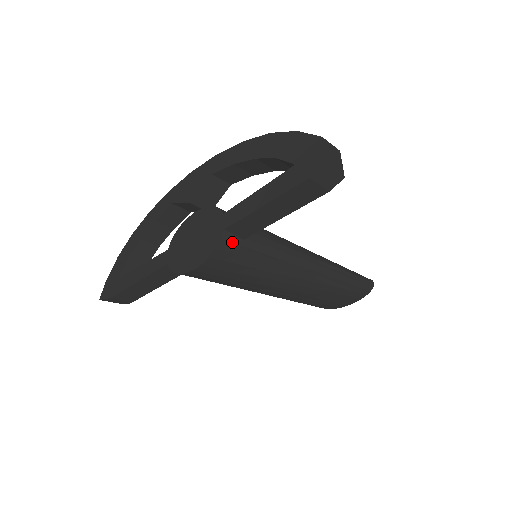
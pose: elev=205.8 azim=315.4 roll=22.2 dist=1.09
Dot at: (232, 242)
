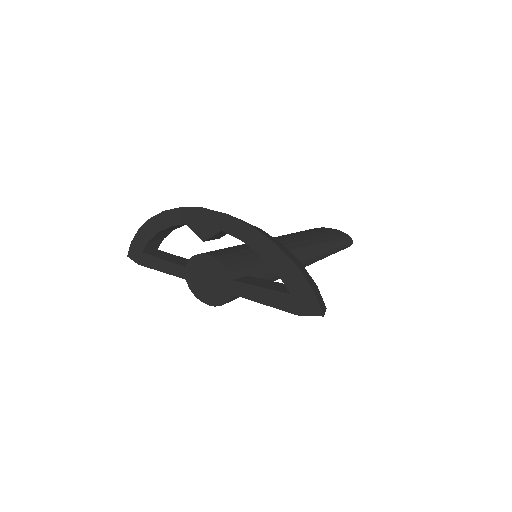
Dot at: occluded
